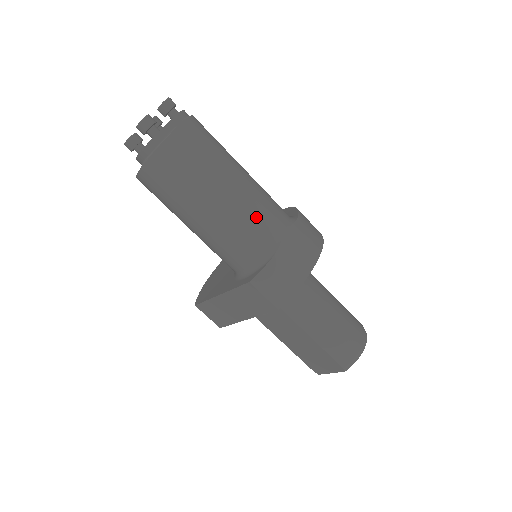
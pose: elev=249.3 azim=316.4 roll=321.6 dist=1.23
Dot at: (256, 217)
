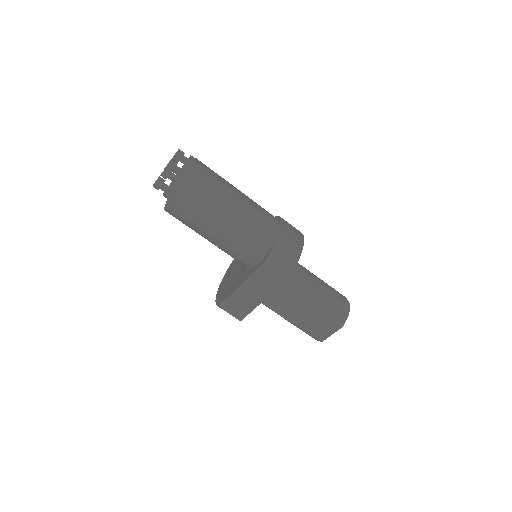
Dot at: (258, 216)
